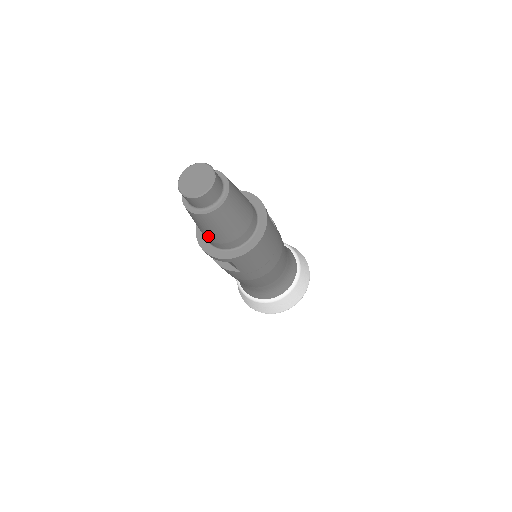
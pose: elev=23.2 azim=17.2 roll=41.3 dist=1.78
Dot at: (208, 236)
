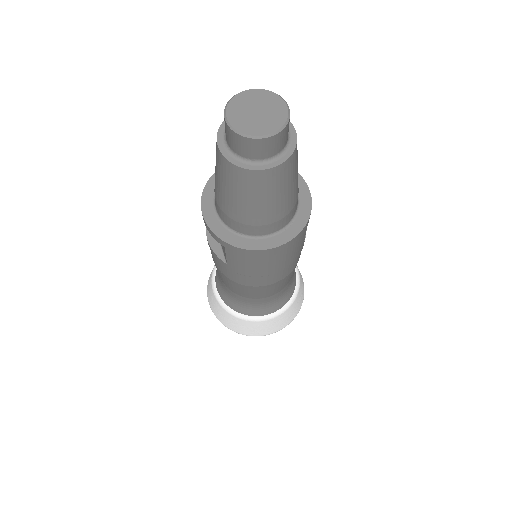
Dot at: (219, 196)
